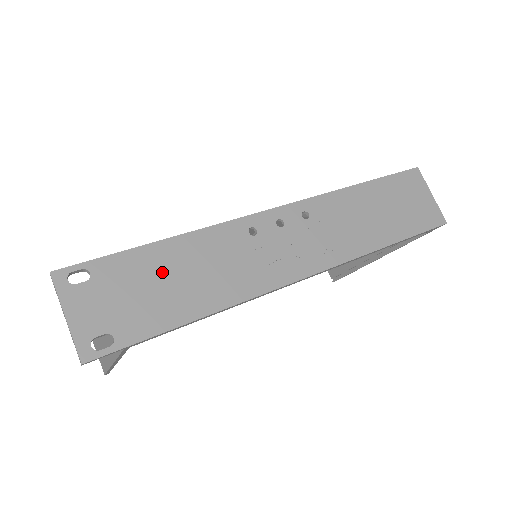
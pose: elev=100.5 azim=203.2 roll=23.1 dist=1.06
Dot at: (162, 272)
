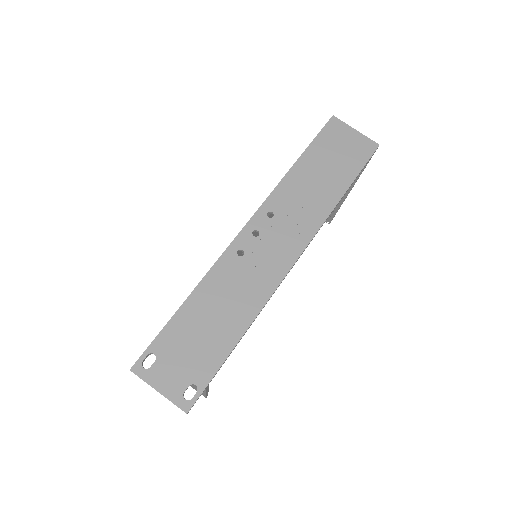
Dot at: (198, 323)
